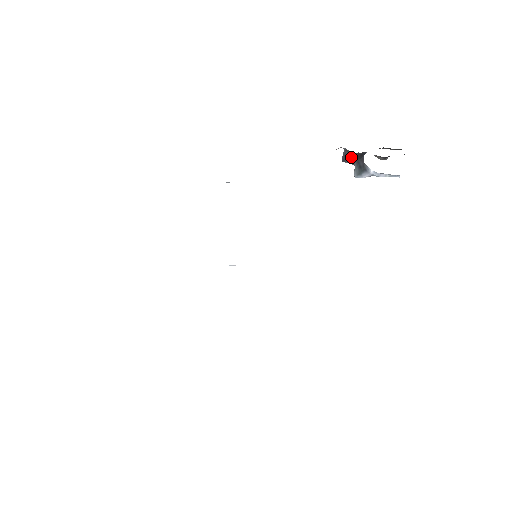
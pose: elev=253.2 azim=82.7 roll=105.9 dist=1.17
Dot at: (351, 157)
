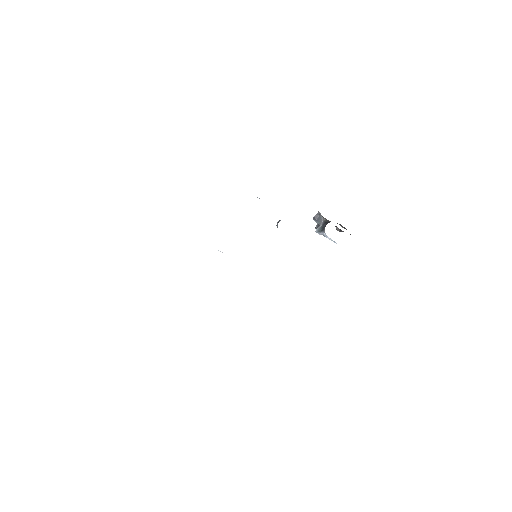
Dot at: (321, 220)
